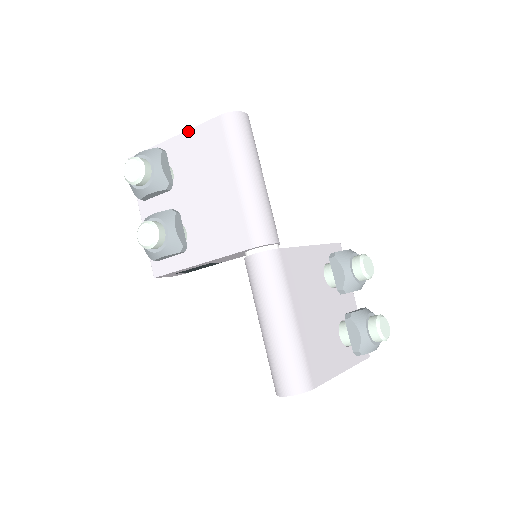
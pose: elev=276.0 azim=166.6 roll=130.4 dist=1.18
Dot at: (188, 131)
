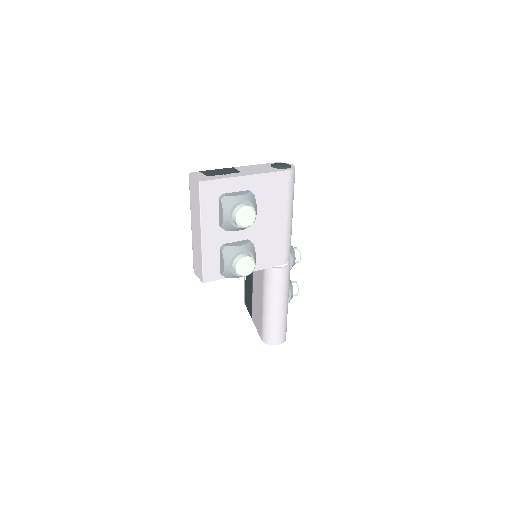
Dot at: (262, 174)
